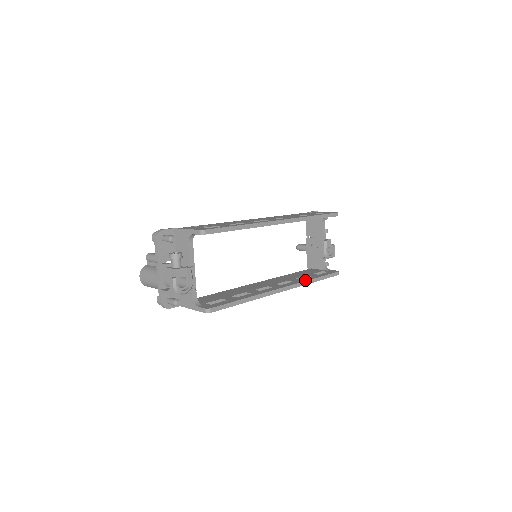
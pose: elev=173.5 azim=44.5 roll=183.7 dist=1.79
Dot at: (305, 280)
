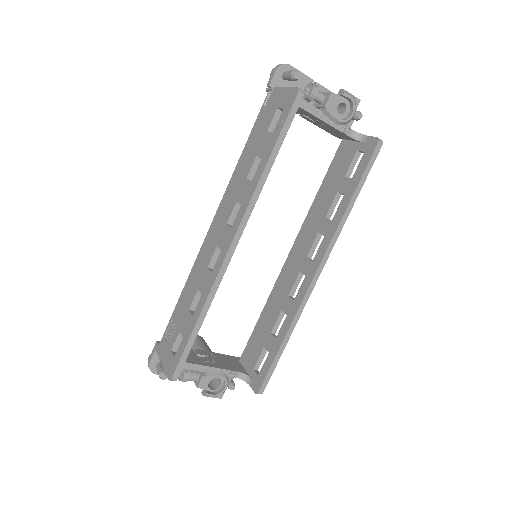
Dot at: (337, 224)
